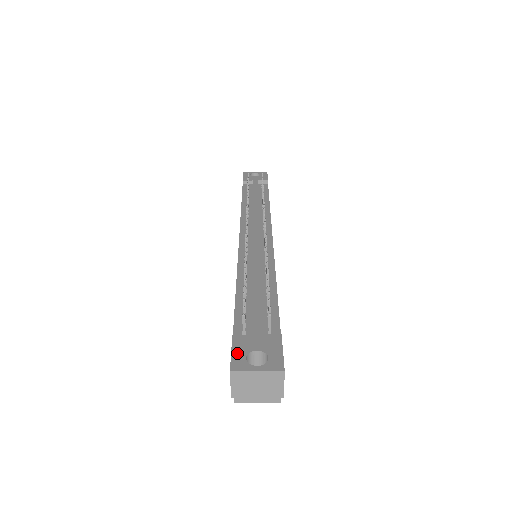
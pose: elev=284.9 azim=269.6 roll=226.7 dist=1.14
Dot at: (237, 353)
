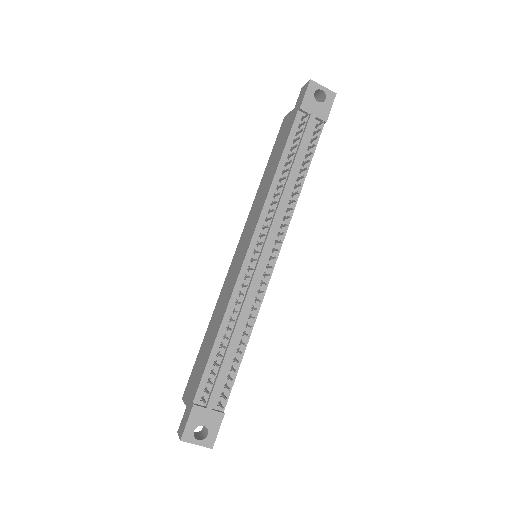
Dot at: (190, 425)
